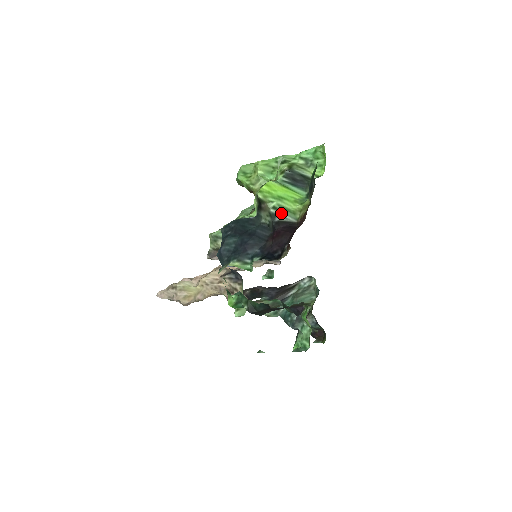
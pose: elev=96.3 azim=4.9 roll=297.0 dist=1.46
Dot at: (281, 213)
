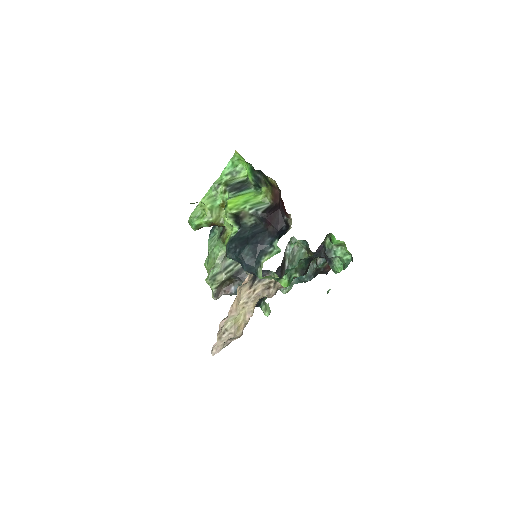
Dot at: (257, 208)
